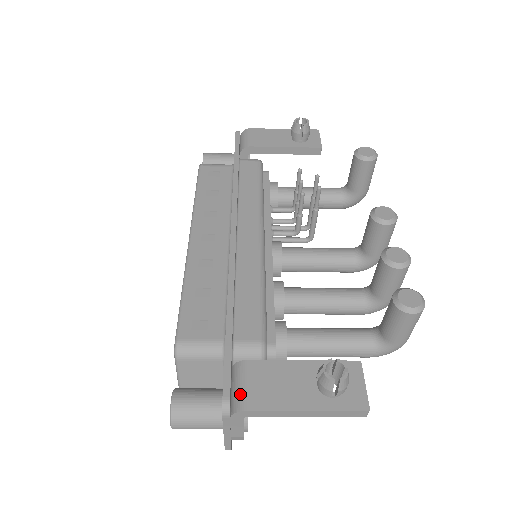
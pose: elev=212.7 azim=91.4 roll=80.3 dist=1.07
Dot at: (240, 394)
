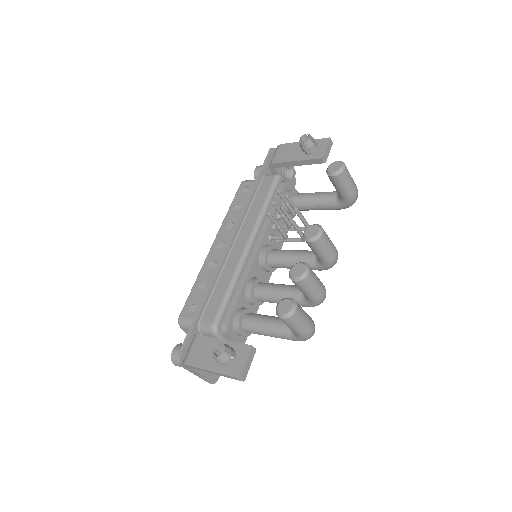
Dot at: (186, 354)
